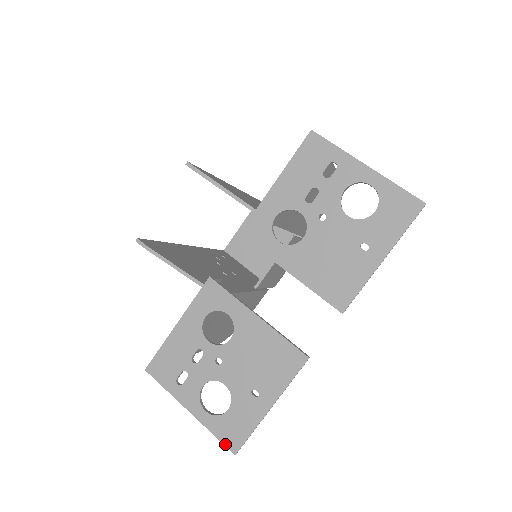
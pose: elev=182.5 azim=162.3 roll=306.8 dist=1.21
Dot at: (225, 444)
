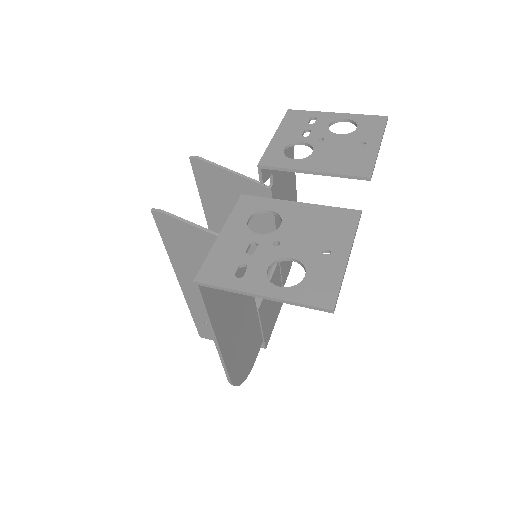
Dot at: (317, 305)
